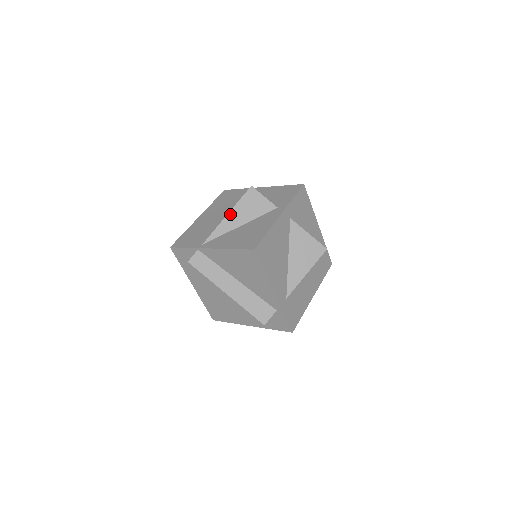
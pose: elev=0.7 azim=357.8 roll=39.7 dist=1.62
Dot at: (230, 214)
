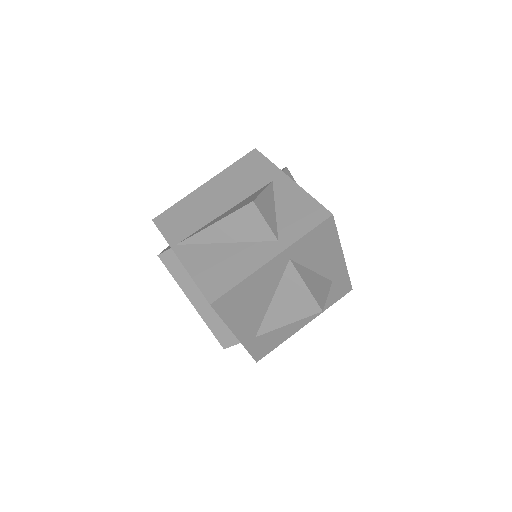
Dot at: (217, 224)
